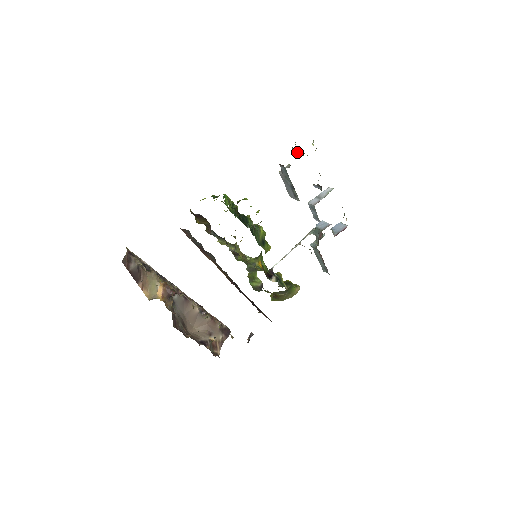
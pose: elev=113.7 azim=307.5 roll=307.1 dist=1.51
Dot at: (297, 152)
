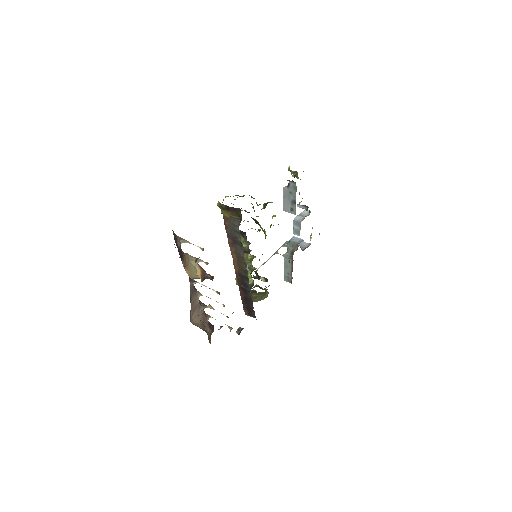
Dot at: (296, 175)
